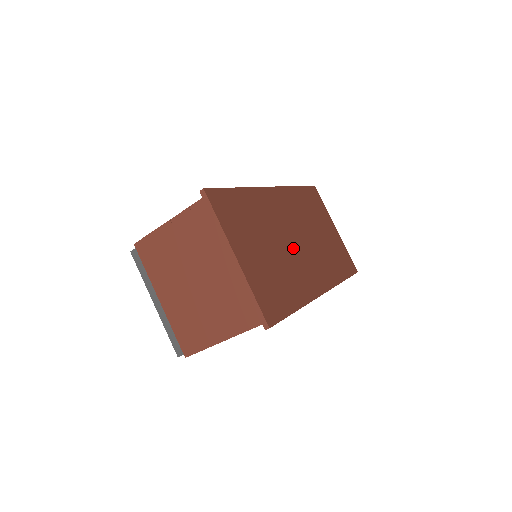
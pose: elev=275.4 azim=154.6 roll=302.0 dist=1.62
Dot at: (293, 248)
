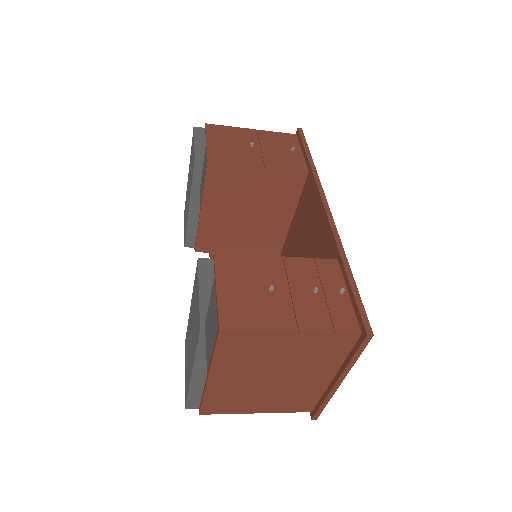
Dot at: occluded
